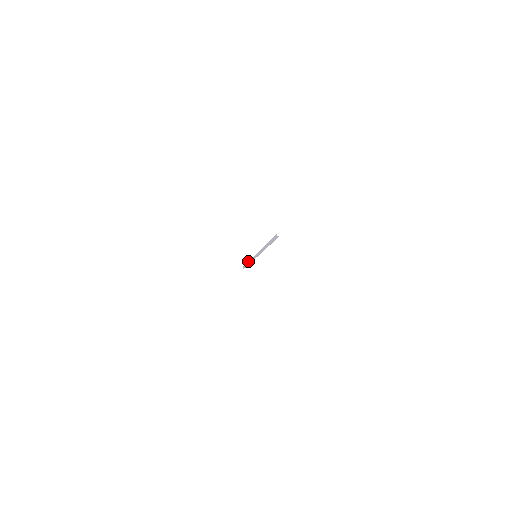
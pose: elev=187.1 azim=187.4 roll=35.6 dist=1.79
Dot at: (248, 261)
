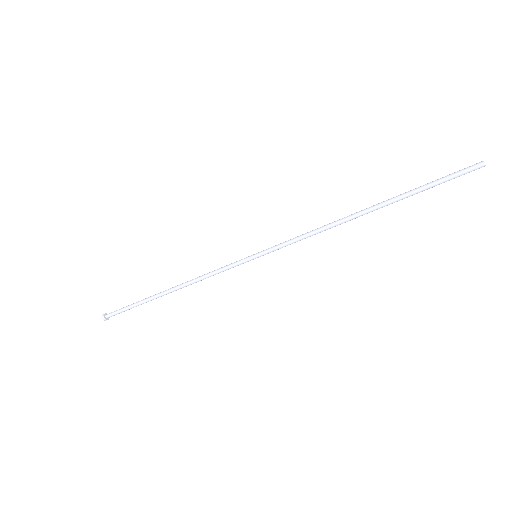
Dot at: occluded
